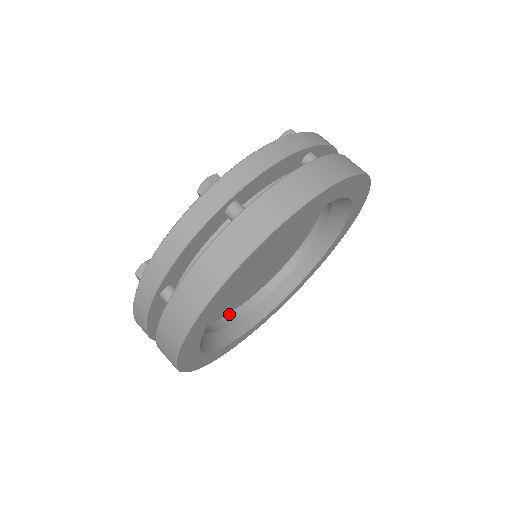
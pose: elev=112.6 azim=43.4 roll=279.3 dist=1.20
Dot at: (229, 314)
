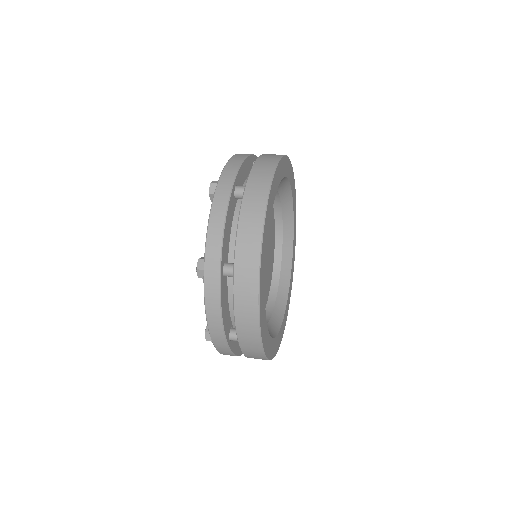
Dot at: occluded
